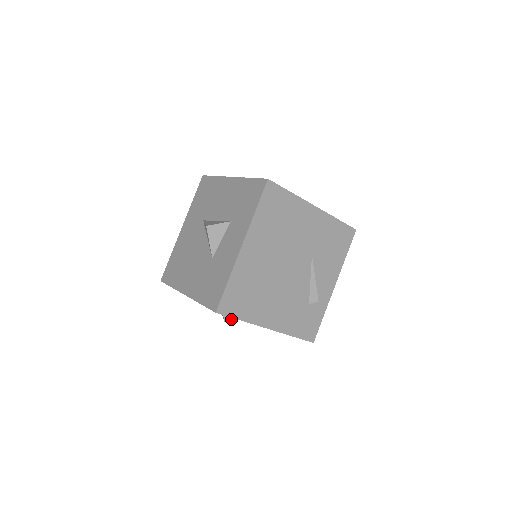
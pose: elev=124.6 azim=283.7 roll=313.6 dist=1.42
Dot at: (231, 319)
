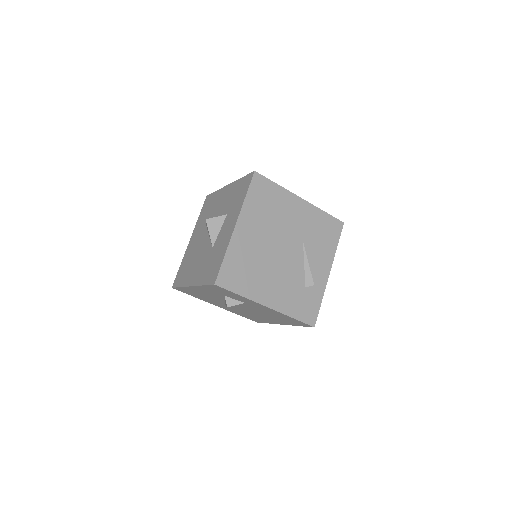
Dot at: (233, 304)
